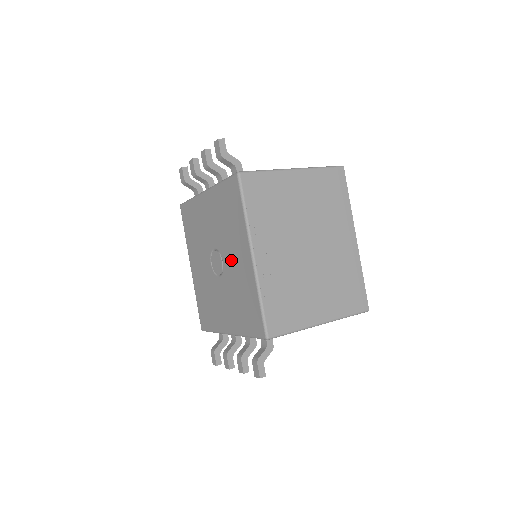
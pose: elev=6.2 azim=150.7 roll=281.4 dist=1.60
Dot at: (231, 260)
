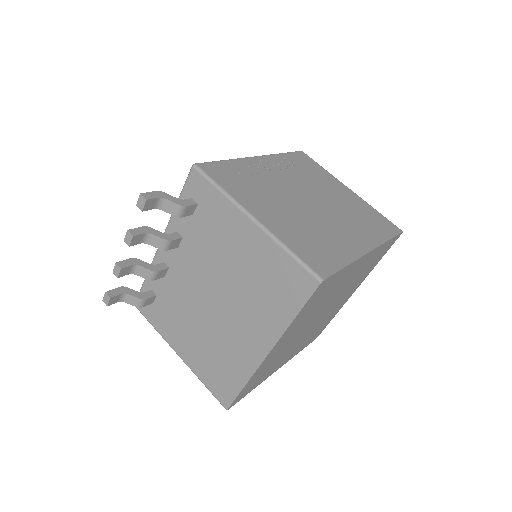
Dot at: occluded
